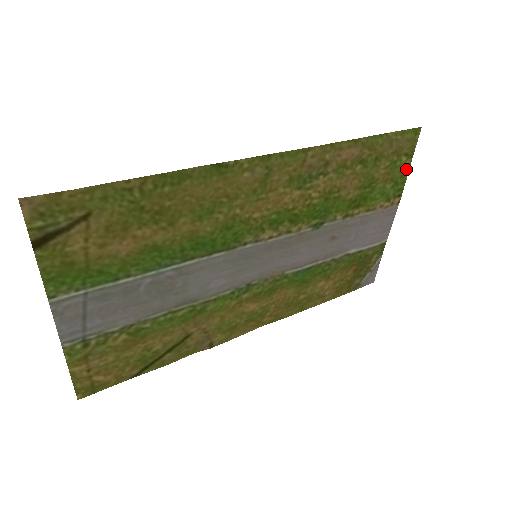
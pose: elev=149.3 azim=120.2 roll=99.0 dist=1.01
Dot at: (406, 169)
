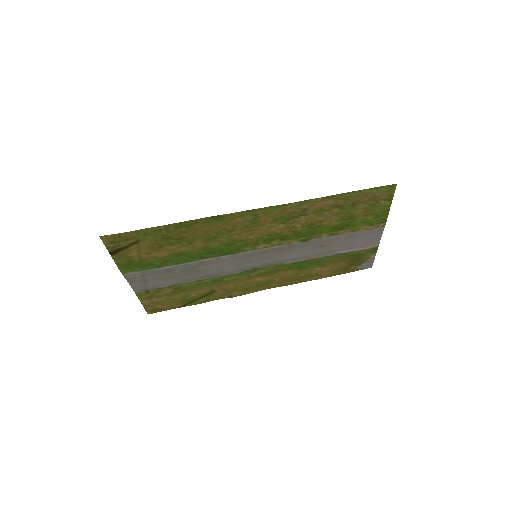
Dot at: (387, 207)
